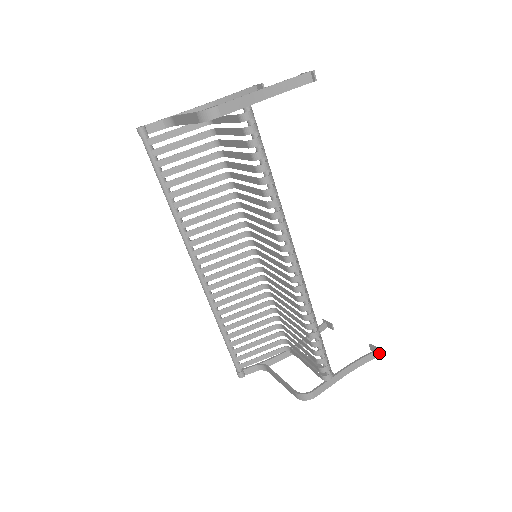
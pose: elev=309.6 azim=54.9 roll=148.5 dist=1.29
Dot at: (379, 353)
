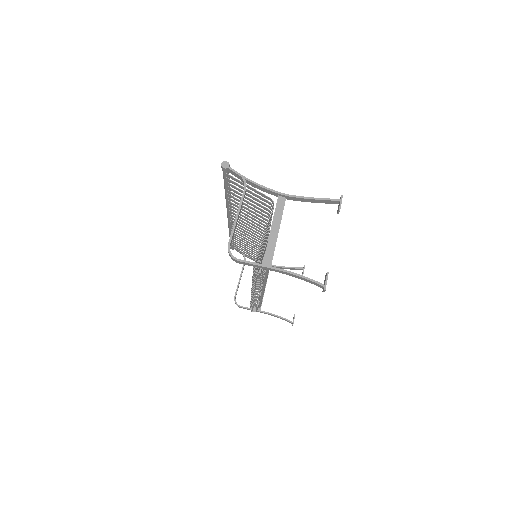
Dot at: (292, 323)
